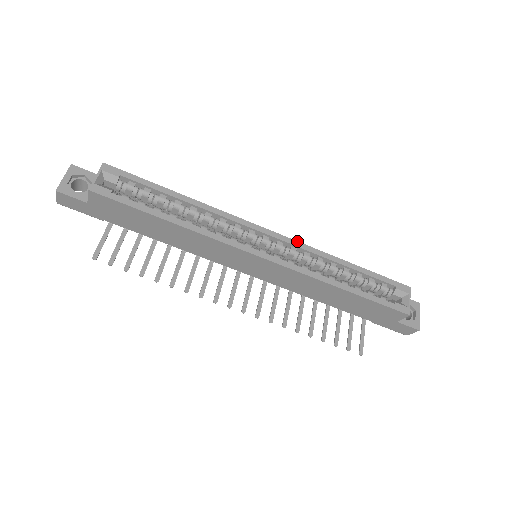
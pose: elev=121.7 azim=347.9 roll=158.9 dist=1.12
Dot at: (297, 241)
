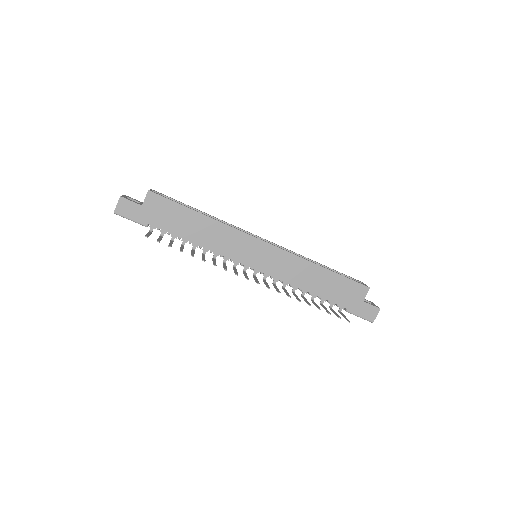
Dot at: (281, 246)
